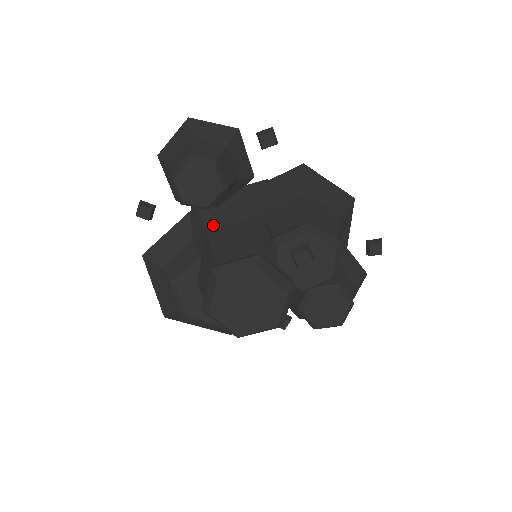
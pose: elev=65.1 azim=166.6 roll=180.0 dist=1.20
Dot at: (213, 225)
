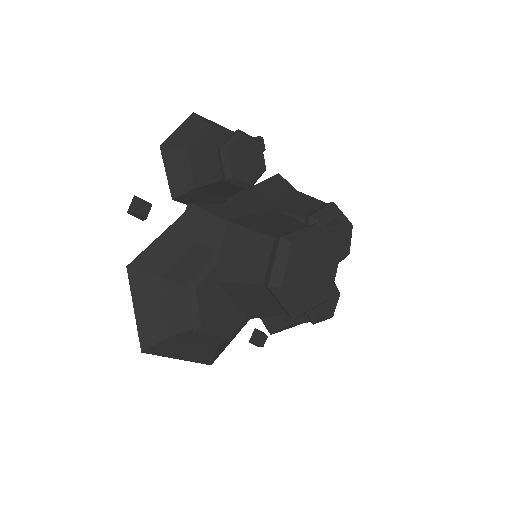
Dot at: (230, 217)
